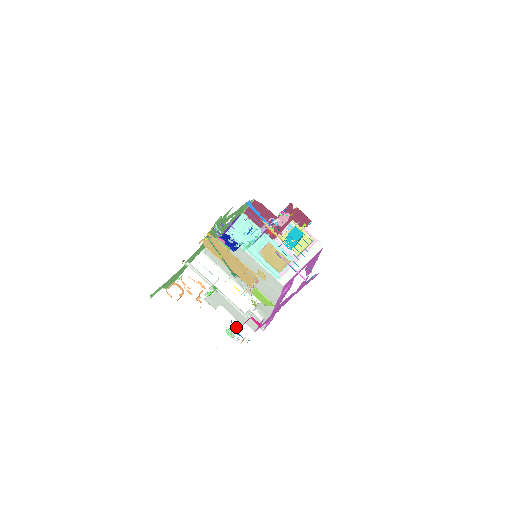
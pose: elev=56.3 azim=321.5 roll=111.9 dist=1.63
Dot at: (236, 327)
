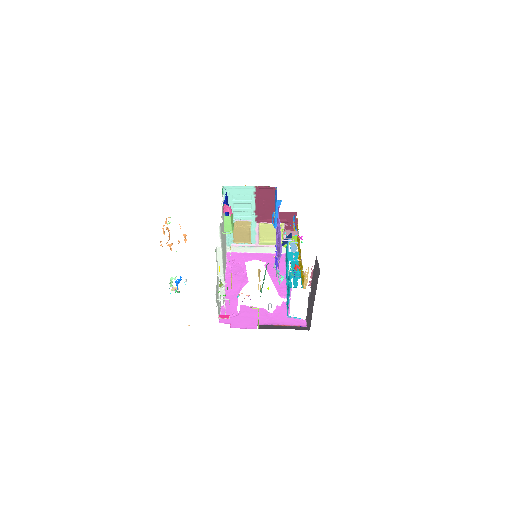
Dot at: (180, 280)
